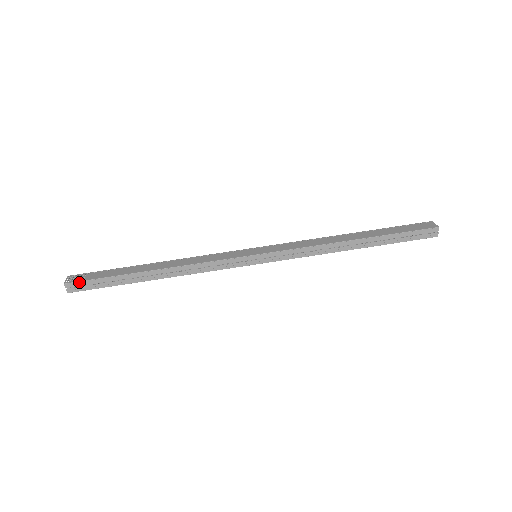
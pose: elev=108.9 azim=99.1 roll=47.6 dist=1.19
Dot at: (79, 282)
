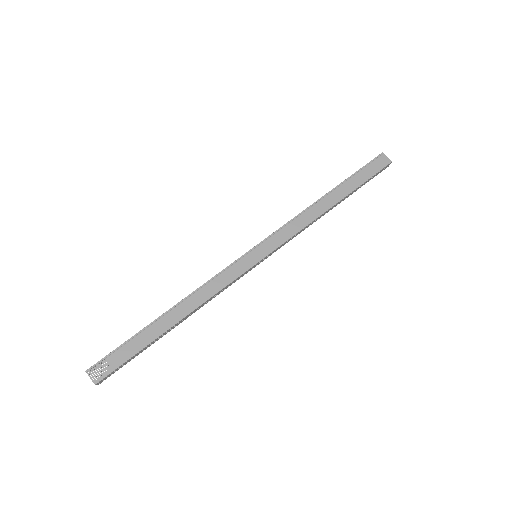
Dot at: (109, 374)
